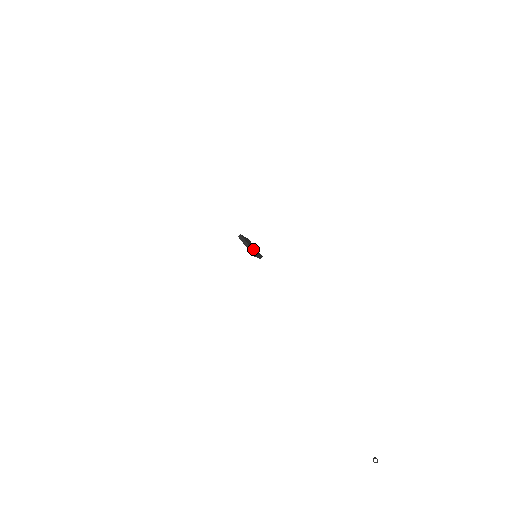
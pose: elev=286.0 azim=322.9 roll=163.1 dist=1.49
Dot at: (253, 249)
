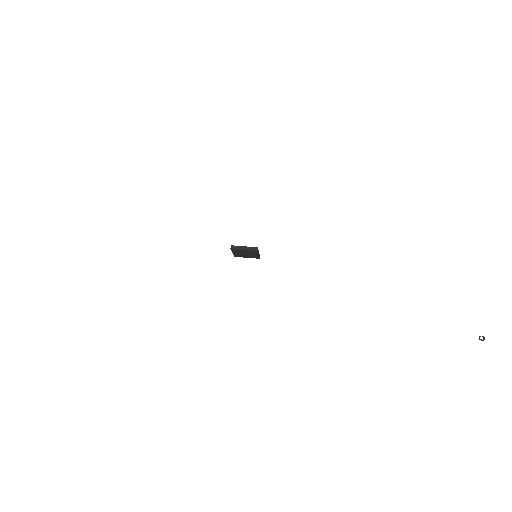
Dot at: occluded
